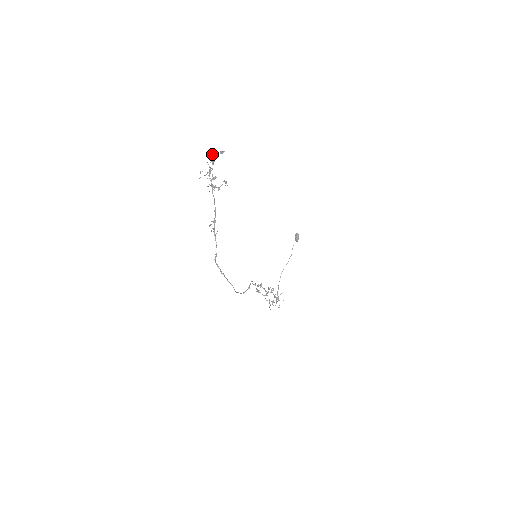
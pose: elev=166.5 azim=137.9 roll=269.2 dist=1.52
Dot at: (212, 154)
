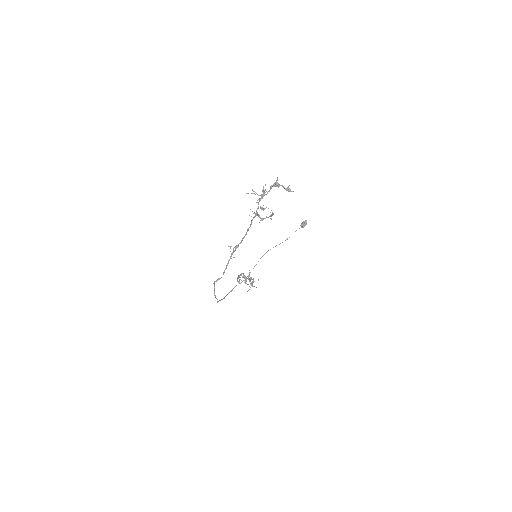
Dot at: (277, 185)
